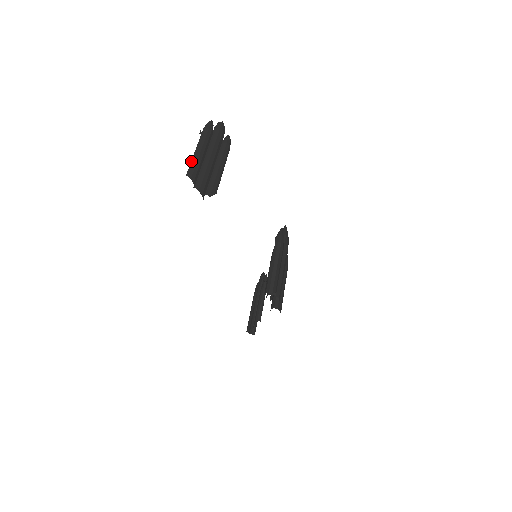
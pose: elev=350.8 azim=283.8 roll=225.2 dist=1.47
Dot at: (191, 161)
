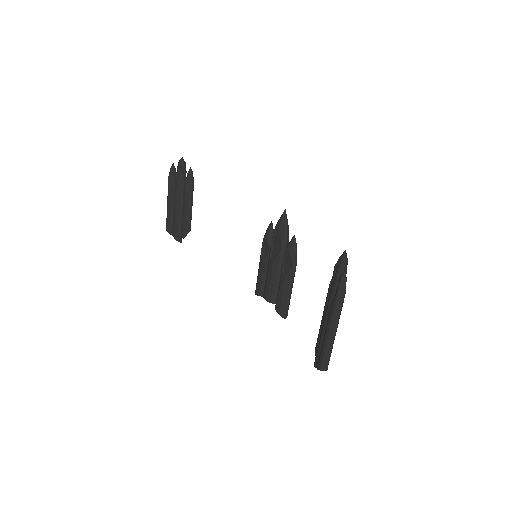
Dot at: (328, 351)
